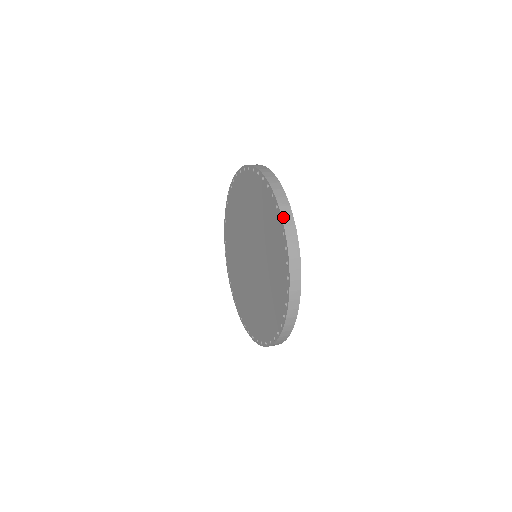
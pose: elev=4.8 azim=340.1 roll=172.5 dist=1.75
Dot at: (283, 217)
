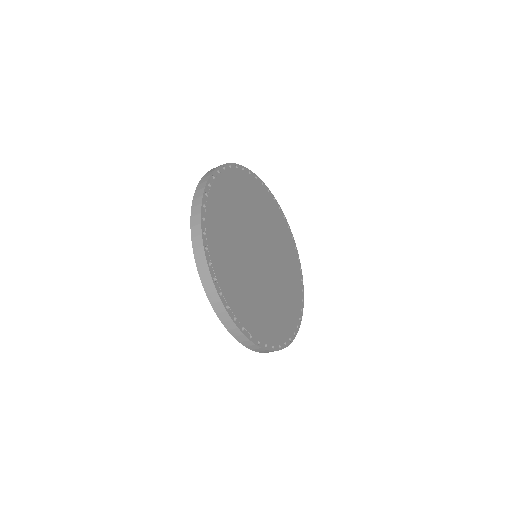
Dot at: (198, 185)
